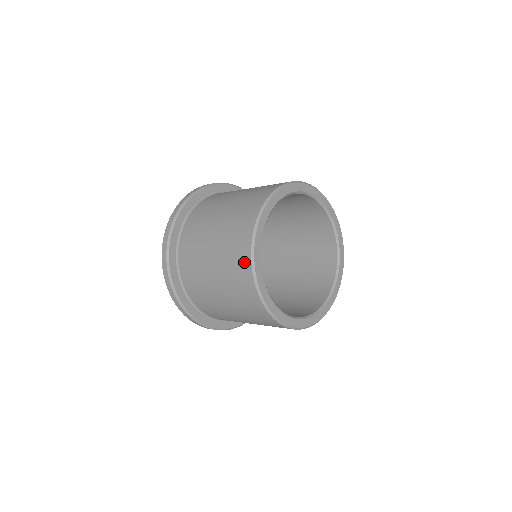
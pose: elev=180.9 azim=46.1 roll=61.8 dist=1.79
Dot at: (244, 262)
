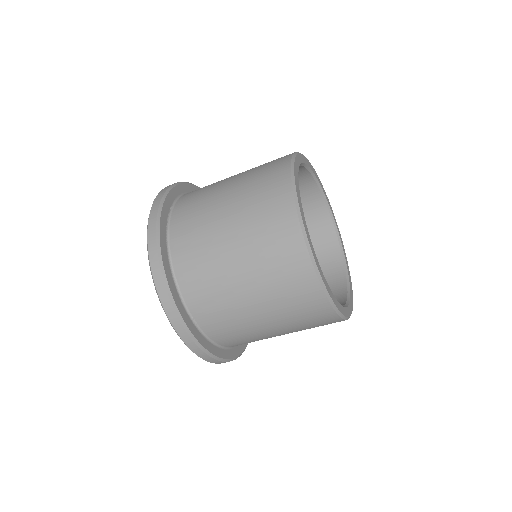
Dot at: (306, 280)
